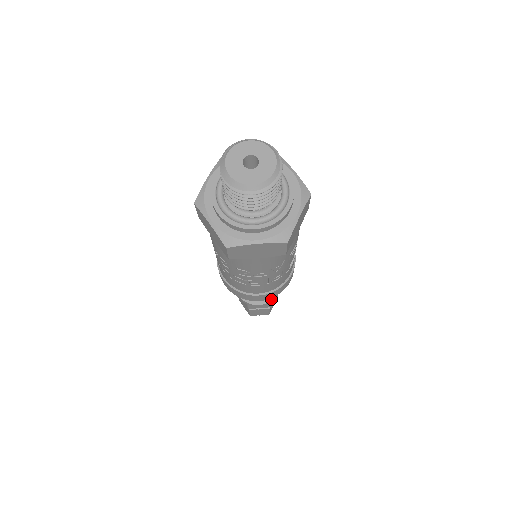
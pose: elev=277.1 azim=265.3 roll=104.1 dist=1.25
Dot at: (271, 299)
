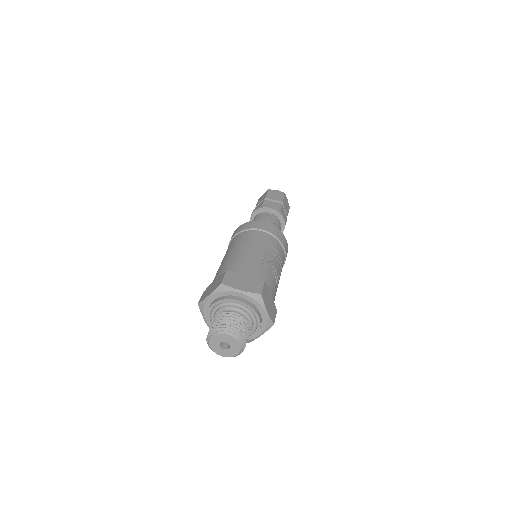
Dot at: (284, 227)
